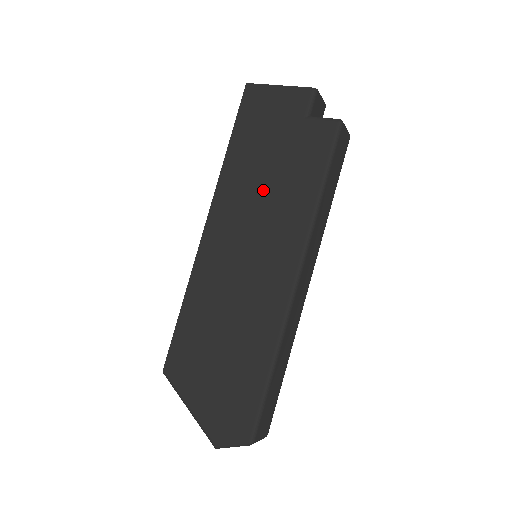
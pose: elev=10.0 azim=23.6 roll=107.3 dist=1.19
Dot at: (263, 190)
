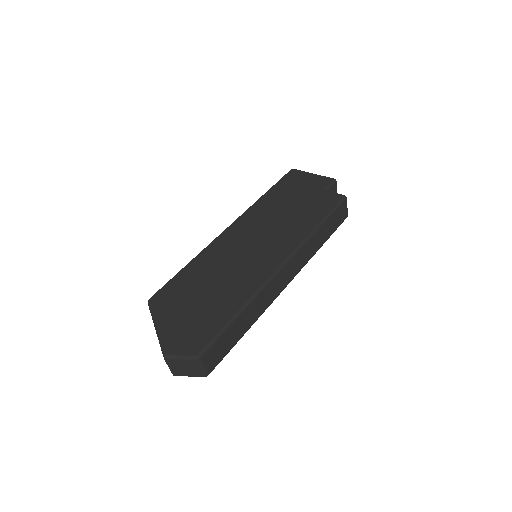
Dot at: (280, 216)
